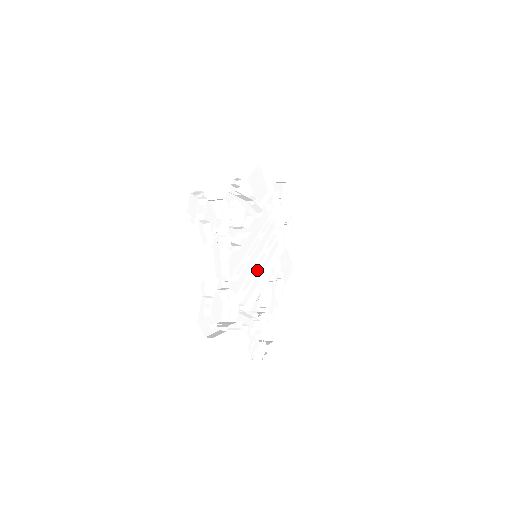
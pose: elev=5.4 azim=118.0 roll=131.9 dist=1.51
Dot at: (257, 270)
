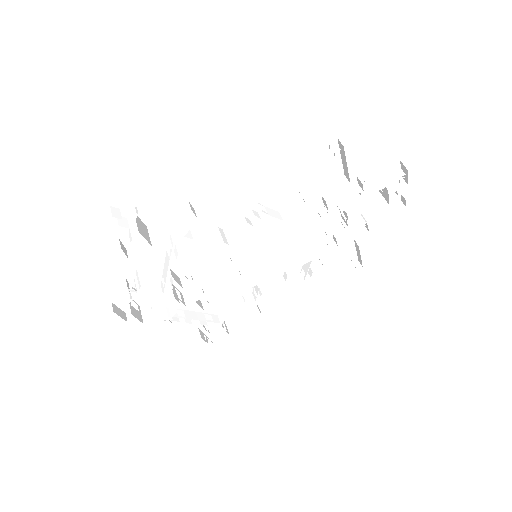
Dot at: occluded
